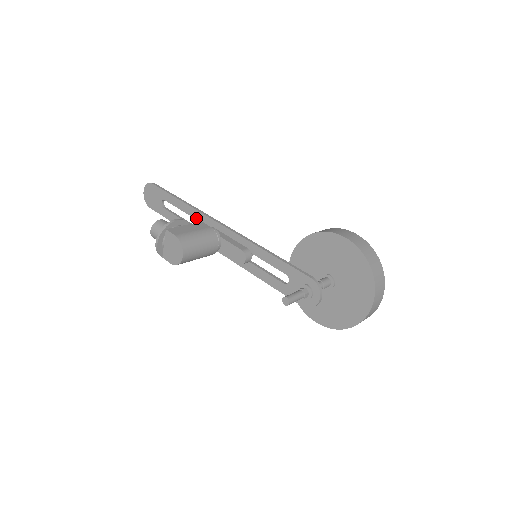
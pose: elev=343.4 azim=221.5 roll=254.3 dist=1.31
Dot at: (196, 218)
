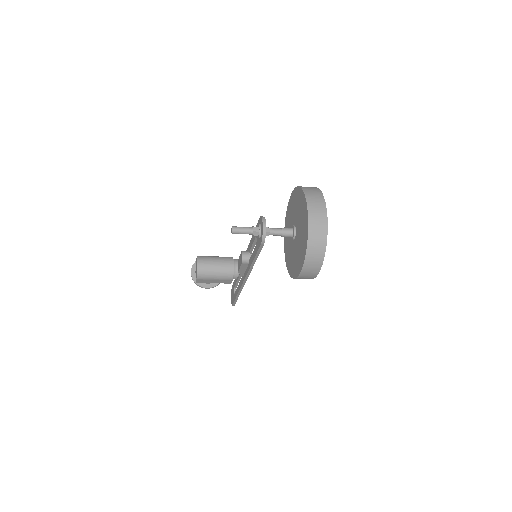
Dot at: occluded
